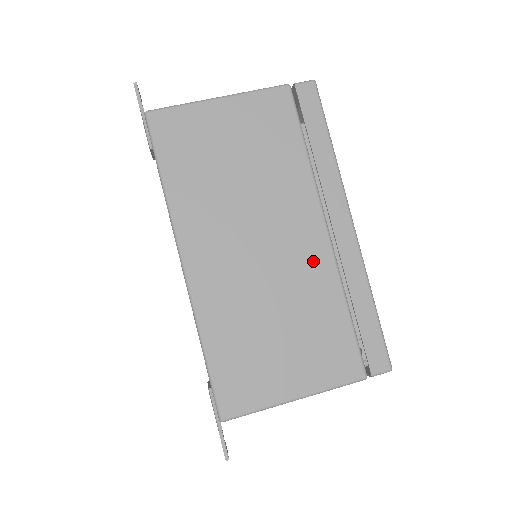
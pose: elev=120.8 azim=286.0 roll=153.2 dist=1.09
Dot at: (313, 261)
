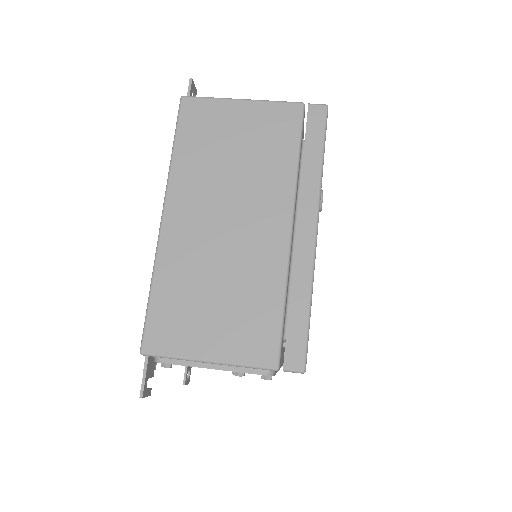
Dot at: (268, 250)
